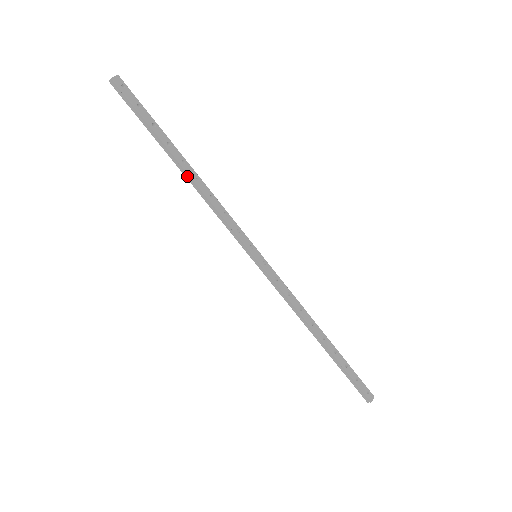
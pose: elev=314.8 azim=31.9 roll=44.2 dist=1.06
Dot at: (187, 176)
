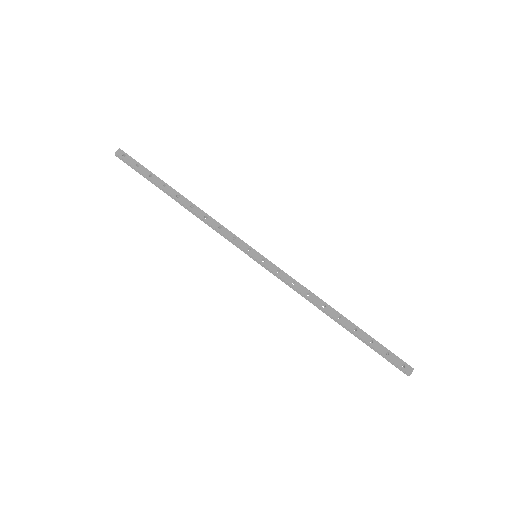
Dot at: (184, 206)
